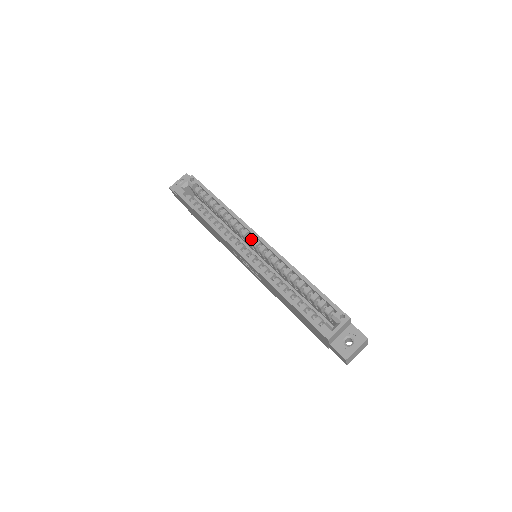
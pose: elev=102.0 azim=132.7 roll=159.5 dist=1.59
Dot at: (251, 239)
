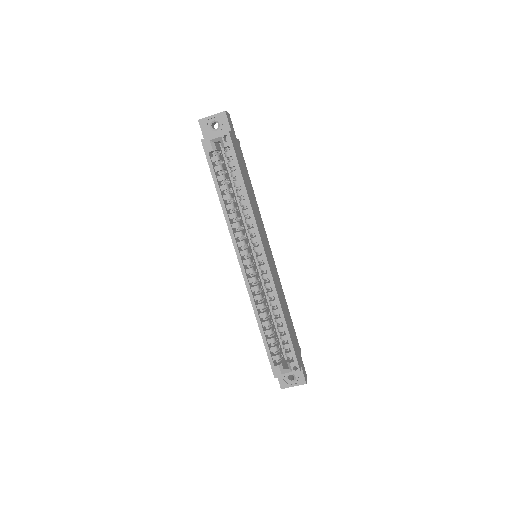
Dot at: (257, 251)
